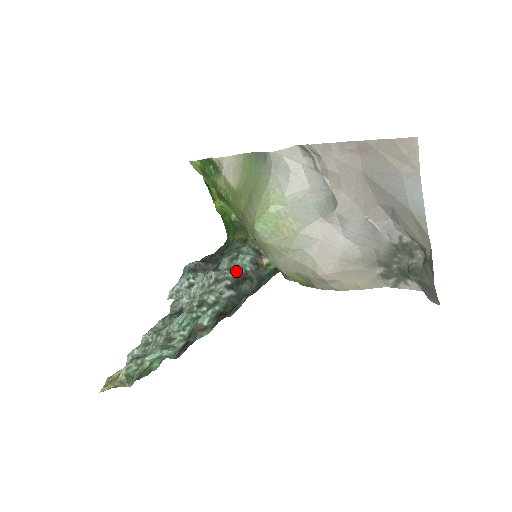
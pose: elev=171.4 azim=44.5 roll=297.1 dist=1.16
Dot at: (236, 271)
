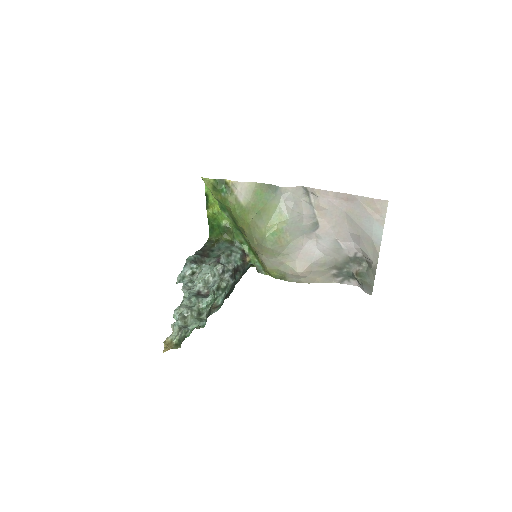
Dot at: (233, 265)
